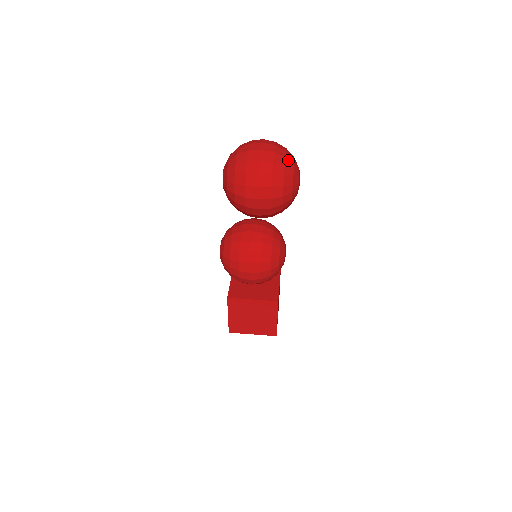
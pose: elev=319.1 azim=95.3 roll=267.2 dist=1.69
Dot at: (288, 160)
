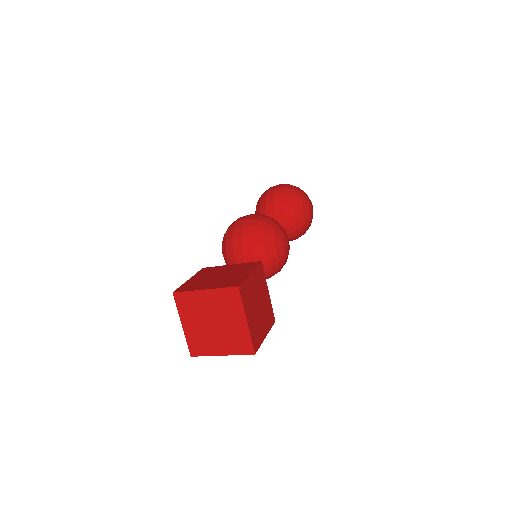
Dot at: occluded
